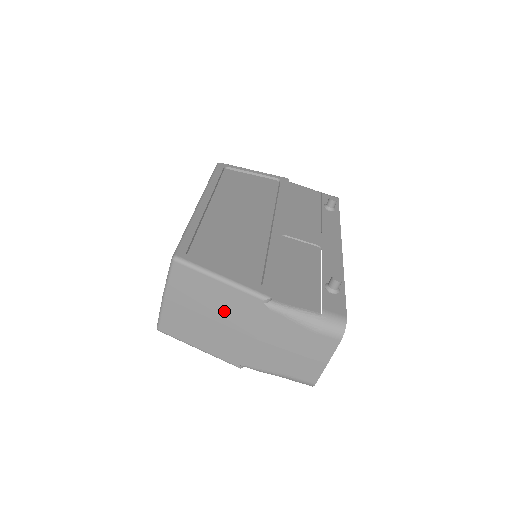
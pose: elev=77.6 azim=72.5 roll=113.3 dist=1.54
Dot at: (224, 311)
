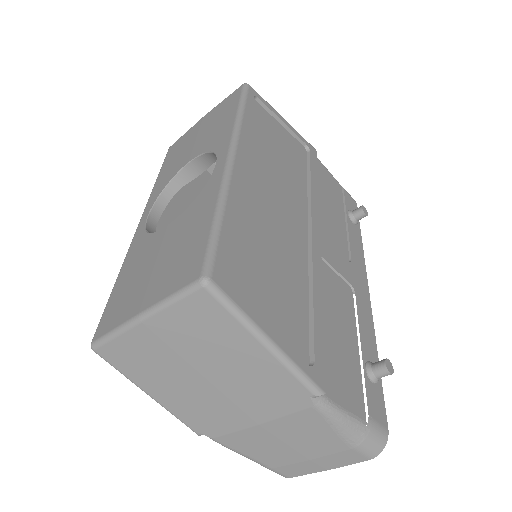
Dot at: (236, 379)
